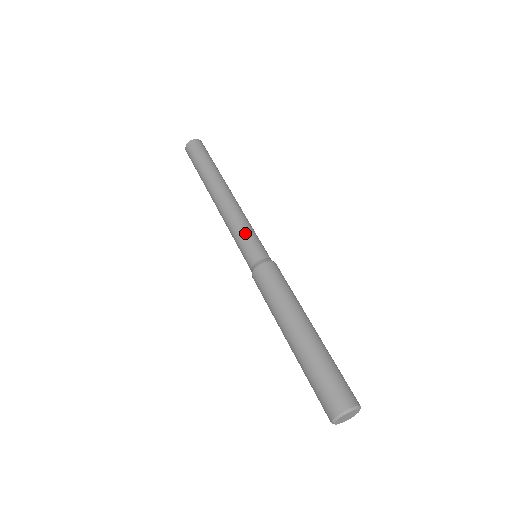
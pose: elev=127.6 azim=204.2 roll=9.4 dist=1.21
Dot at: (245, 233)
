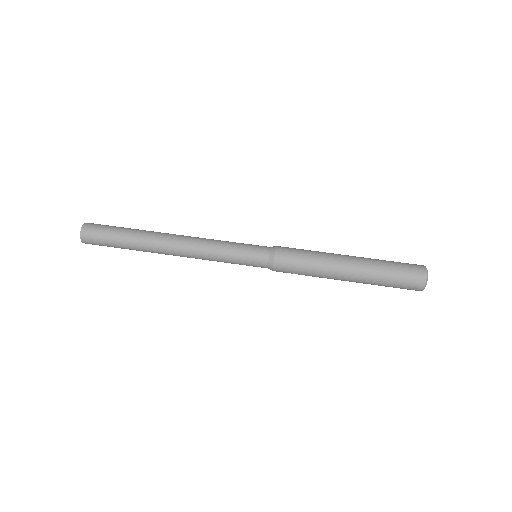
Dot at: (235, 242)
